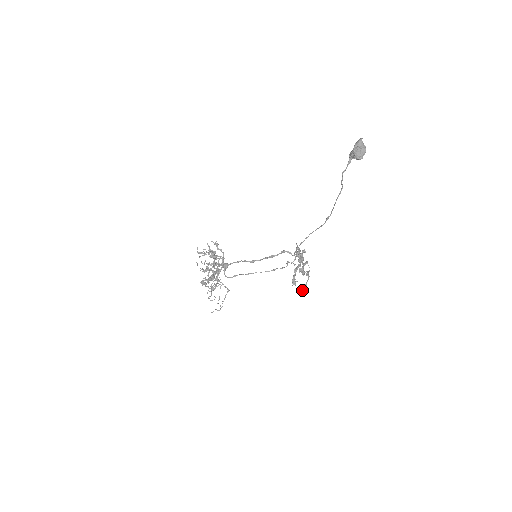
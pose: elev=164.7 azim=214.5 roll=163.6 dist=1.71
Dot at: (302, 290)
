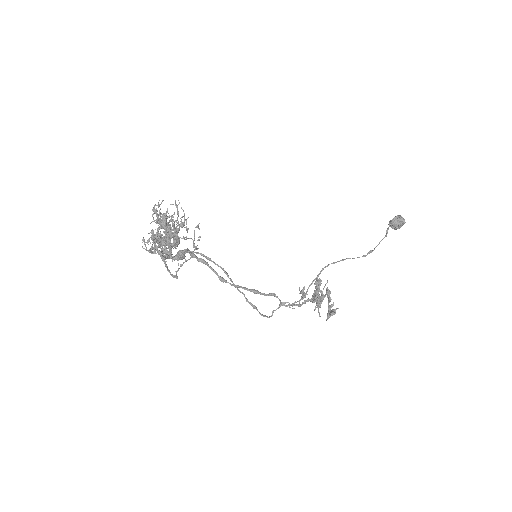
Dot at: (329, 314)
